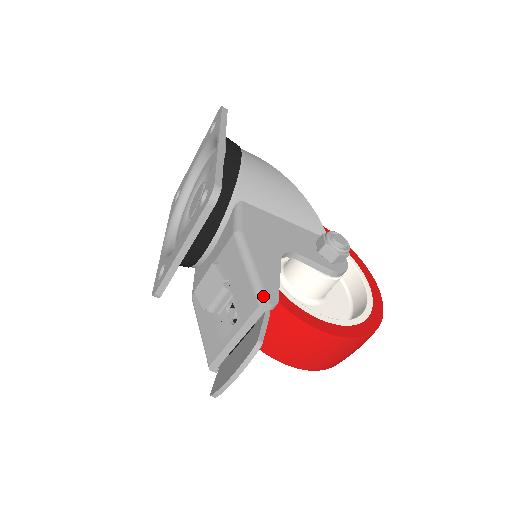
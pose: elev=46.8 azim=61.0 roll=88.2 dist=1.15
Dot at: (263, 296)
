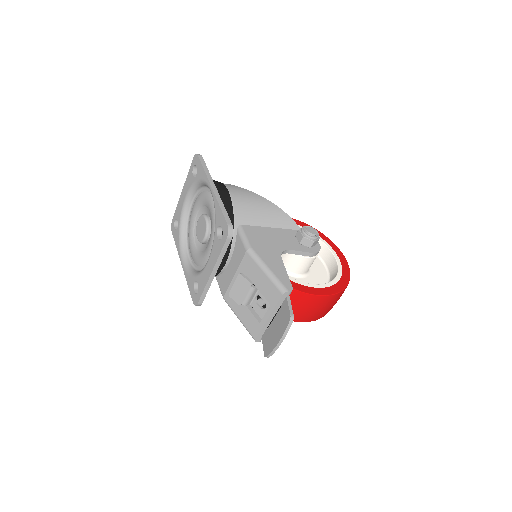
Dot at: (283, 288)
